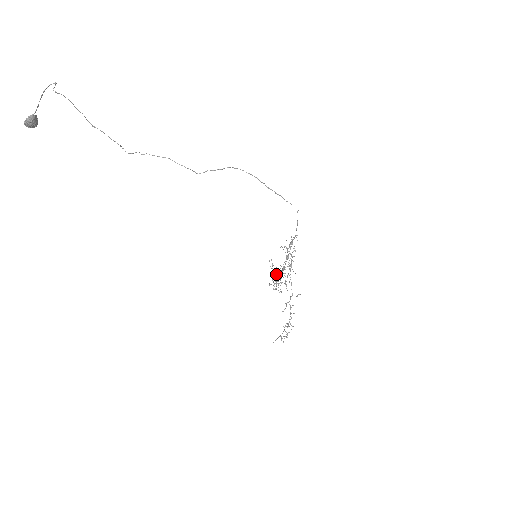
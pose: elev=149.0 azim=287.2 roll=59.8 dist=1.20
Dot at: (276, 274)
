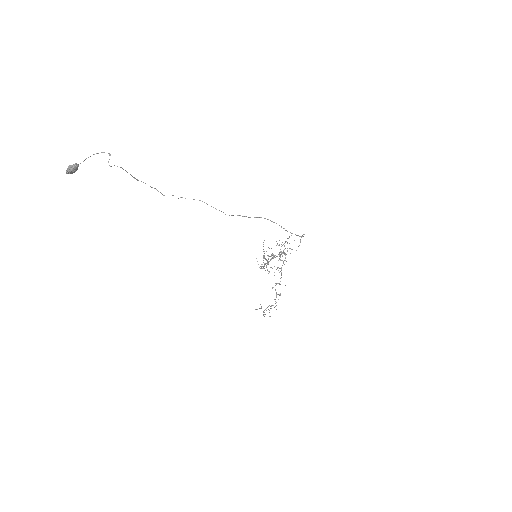
Dot at: occluded
